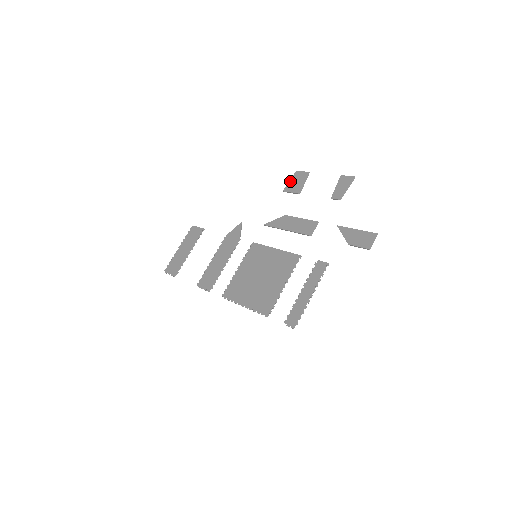
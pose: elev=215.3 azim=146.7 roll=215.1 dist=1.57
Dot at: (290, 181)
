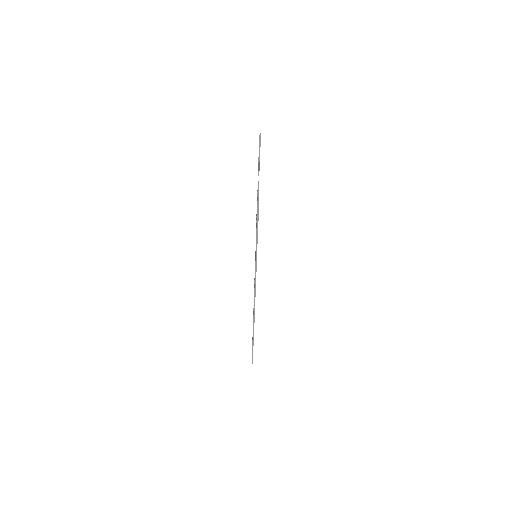
Dot at: occluded
